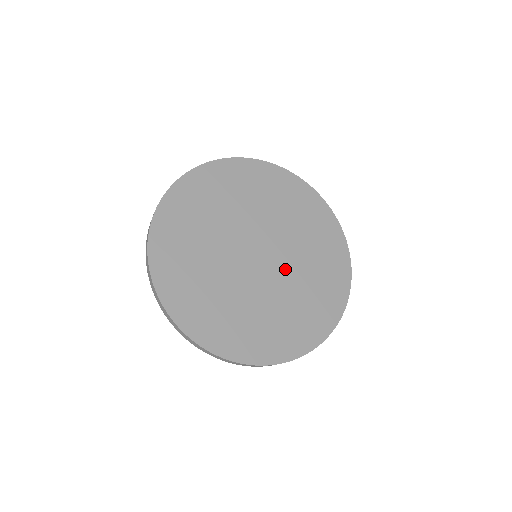
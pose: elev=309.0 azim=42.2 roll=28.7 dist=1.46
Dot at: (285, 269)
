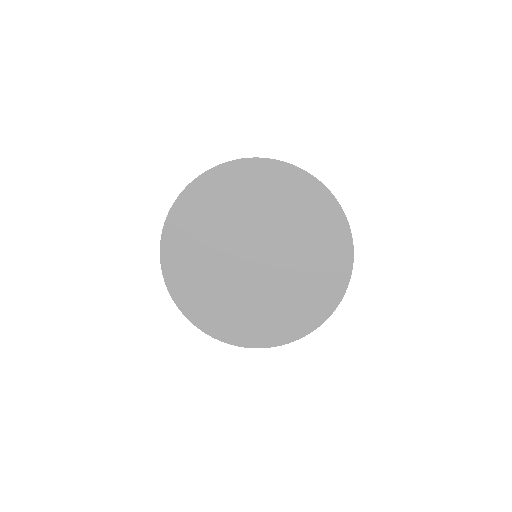
Dot at: (267, 283)
